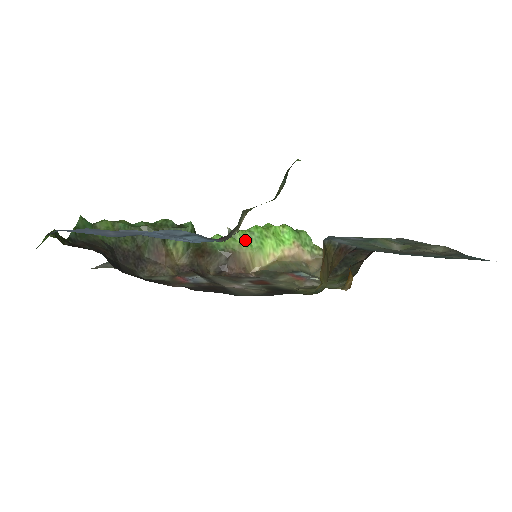
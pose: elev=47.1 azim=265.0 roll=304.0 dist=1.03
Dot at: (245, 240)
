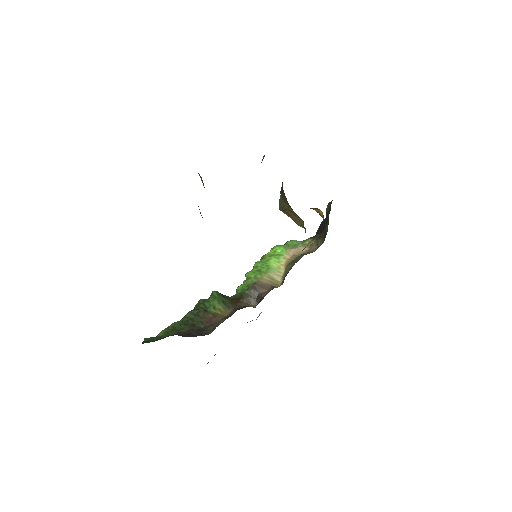
Dot at: (256, 273)
